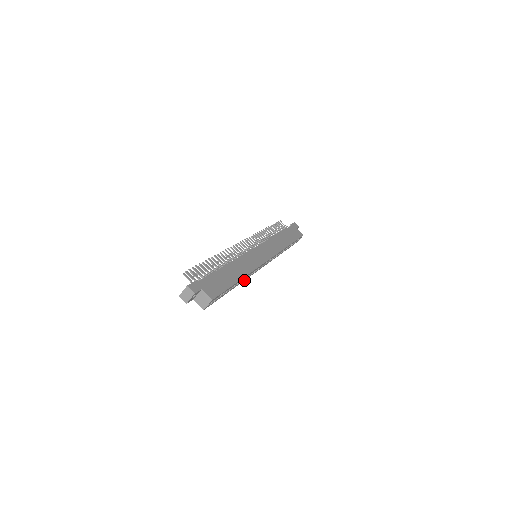
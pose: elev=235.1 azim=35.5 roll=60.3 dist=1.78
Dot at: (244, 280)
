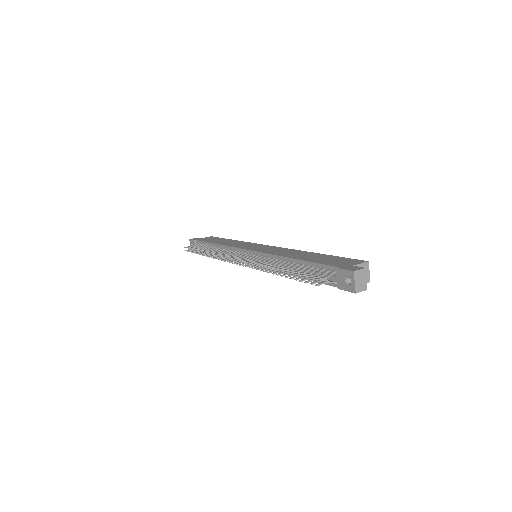
Dot at: occluded
